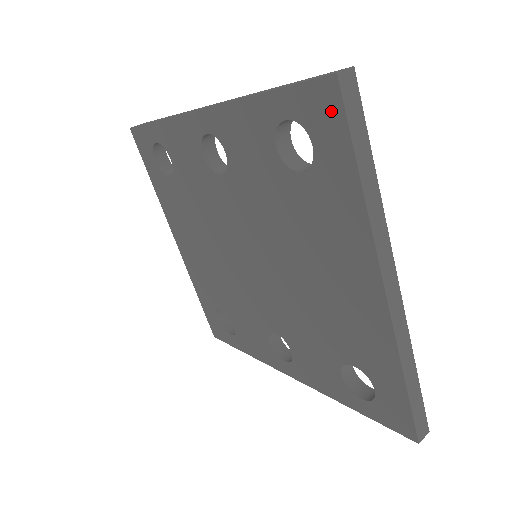
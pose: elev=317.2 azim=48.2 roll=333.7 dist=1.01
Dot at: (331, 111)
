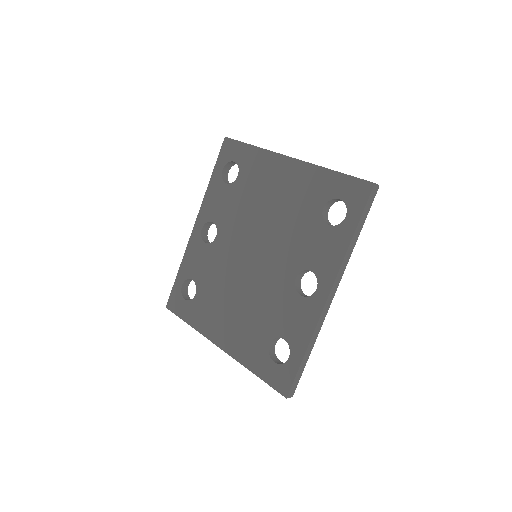
Dot at: (231, 145)
